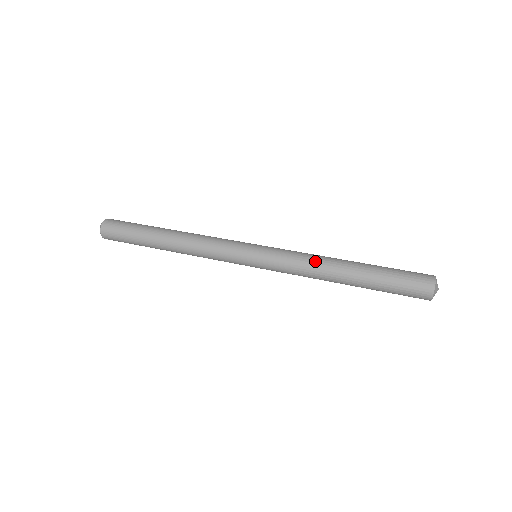
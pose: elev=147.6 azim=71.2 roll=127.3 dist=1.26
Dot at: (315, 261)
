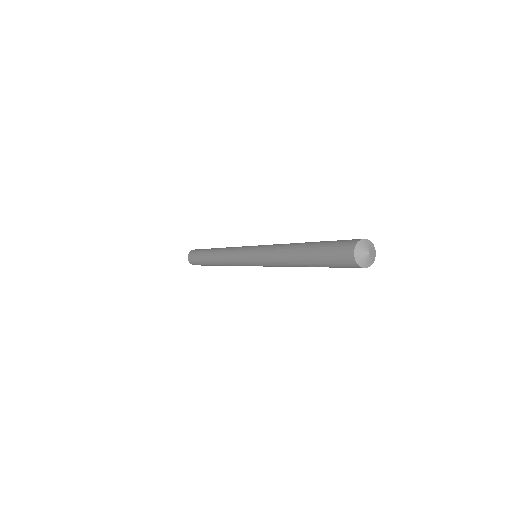
Dot at: occluded
